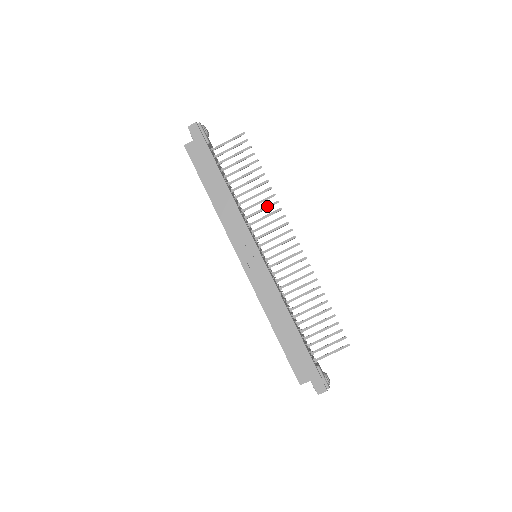
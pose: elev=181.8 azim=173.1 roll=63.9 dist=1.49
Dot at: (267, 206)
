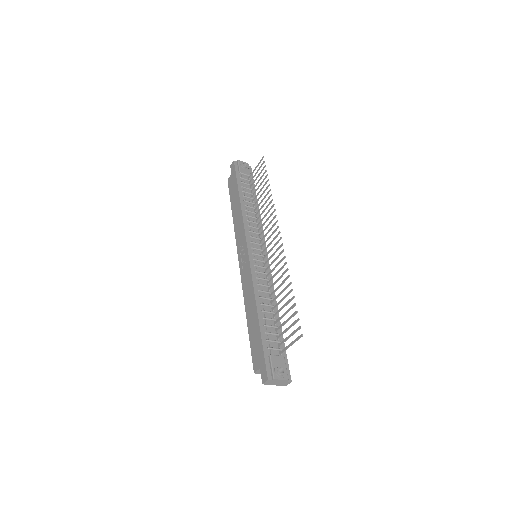
Dot at: (268, 211)
